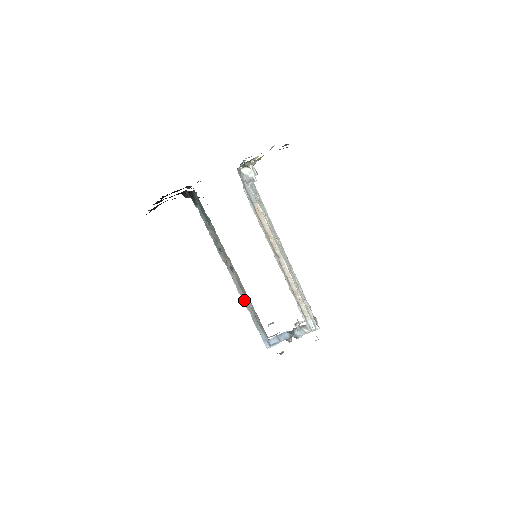
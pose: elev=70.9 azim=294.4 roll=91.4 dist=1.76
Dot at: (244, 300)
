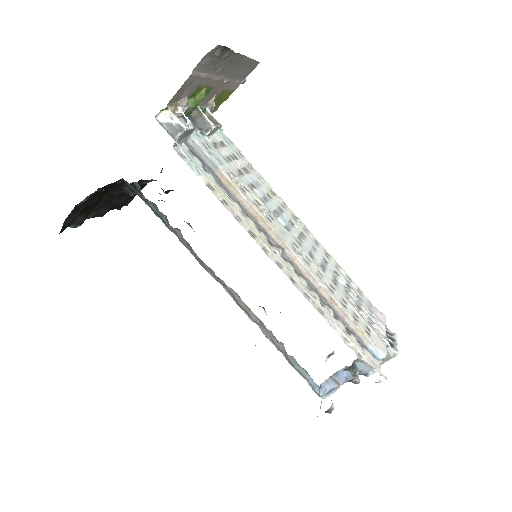
Dot at: occluded
